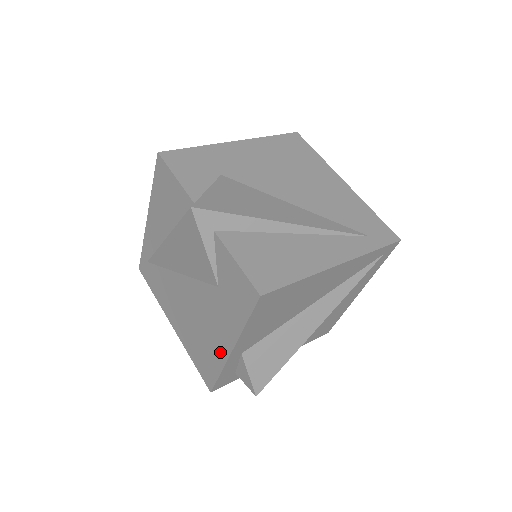
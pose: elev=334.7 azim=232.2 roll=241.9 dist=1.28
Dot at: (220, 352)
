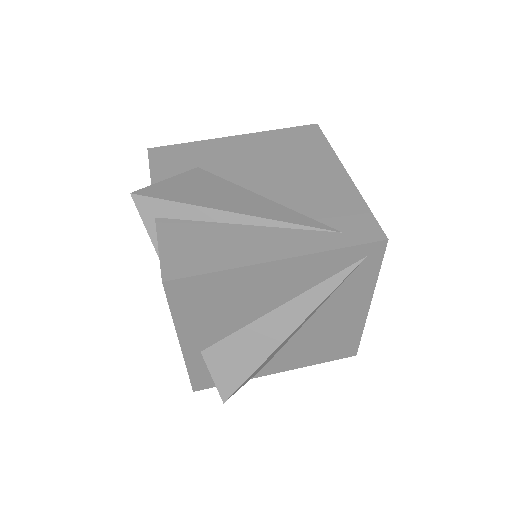
Dot at: occluded
